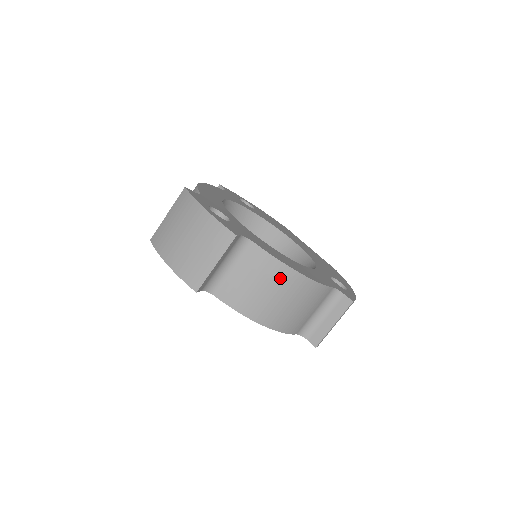
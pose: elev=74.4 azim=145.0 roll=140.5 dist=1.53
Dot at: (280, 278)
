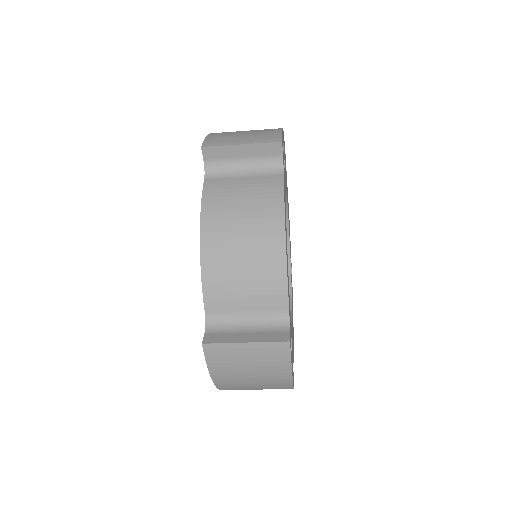
Dot at: occluded
